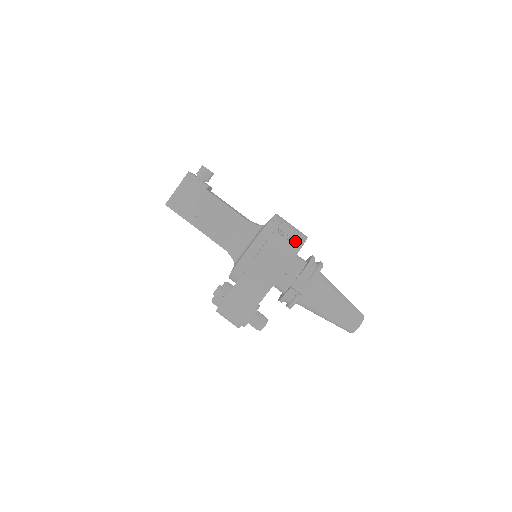
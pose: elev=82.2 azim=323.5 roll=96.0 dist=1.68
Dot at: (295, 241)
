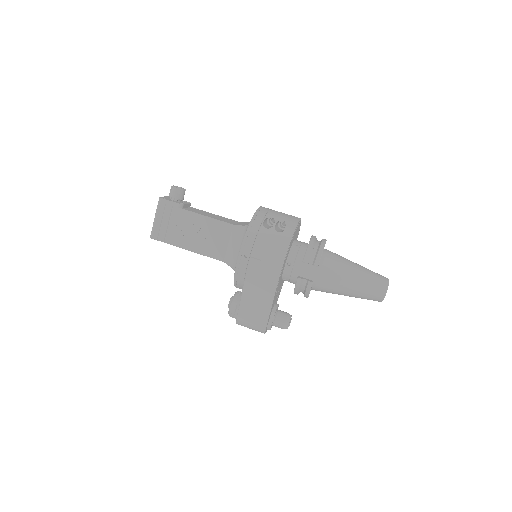
Dot at: (285, 229)
